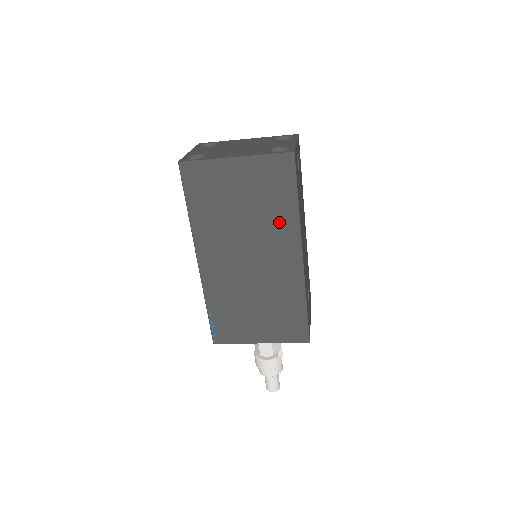
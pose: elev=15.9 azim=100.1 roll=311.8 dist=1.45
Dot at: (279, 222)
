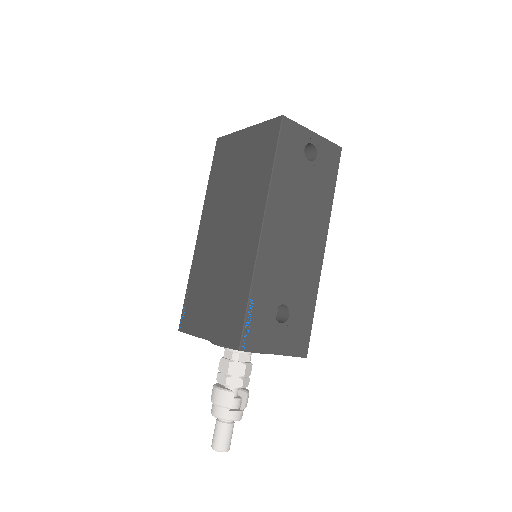
Dot at: (256, 189)
